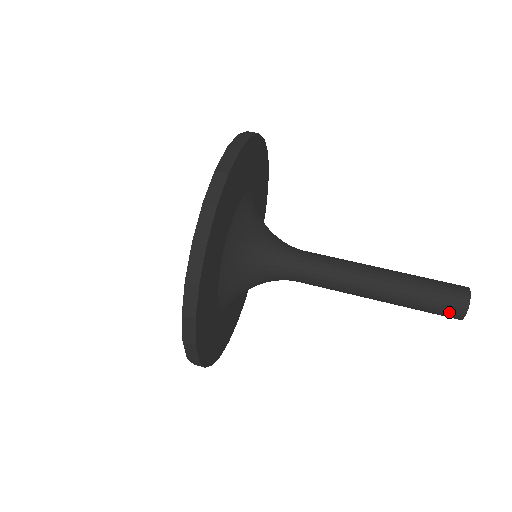
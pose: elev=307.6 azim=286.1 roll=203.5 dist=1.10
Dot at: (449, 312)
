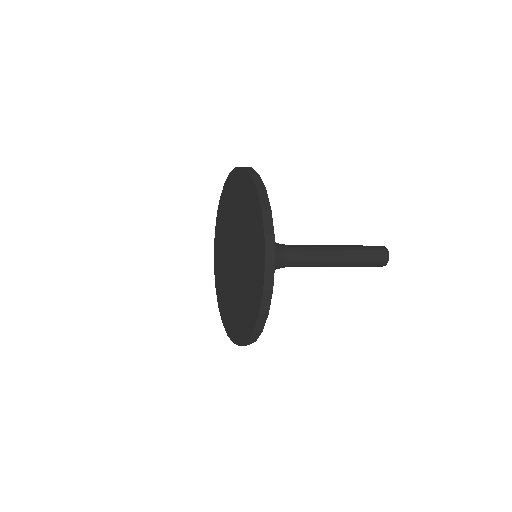
Dot at: (381, 254)
